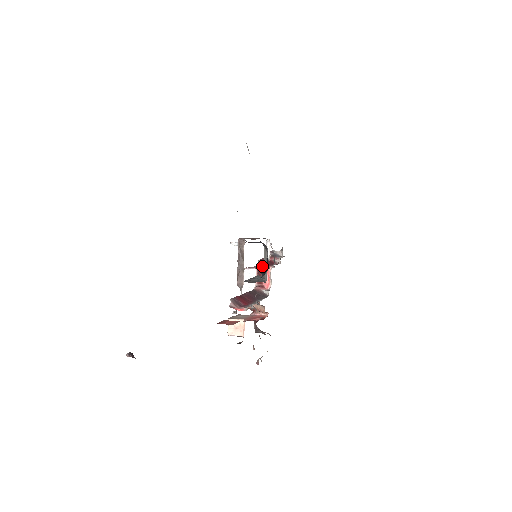
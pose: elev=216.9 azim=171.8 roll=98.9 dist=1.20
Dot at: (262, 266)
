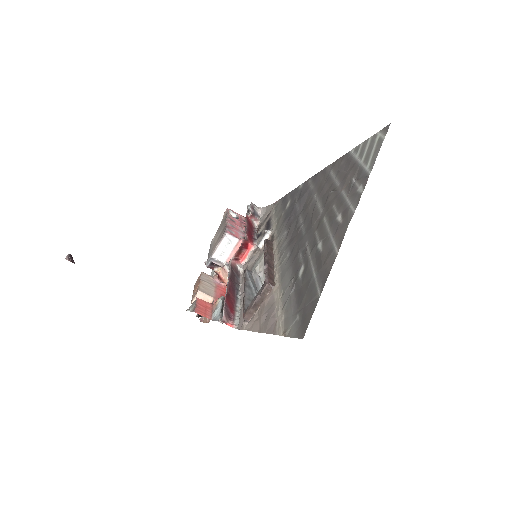
Dot at: (258, 269)
